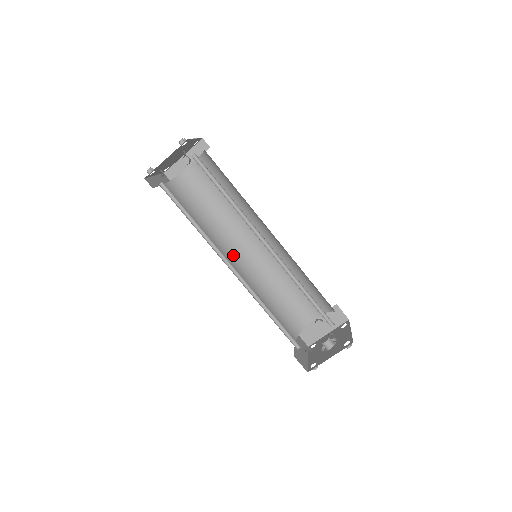
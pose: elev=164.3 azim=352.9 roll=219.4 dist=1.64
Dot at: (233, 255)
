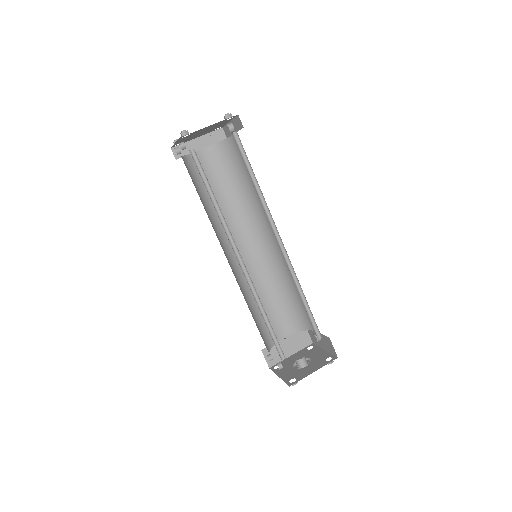
Dot at: (256, 236)
